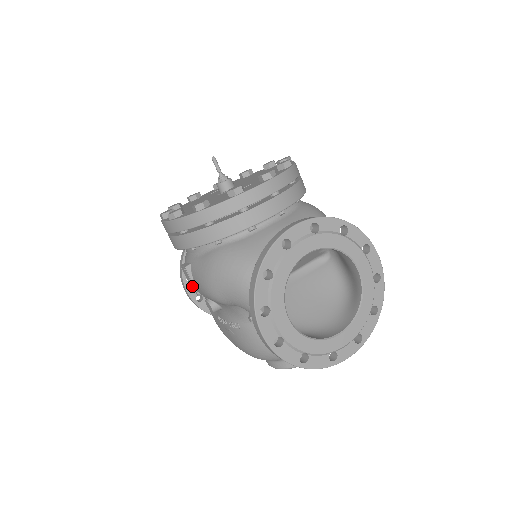
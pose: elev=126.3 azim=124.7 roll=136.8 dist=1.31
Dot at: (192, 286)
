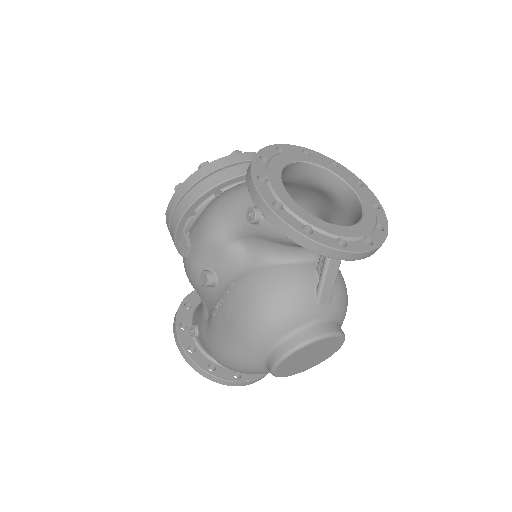
Dot at: (185, 335)
